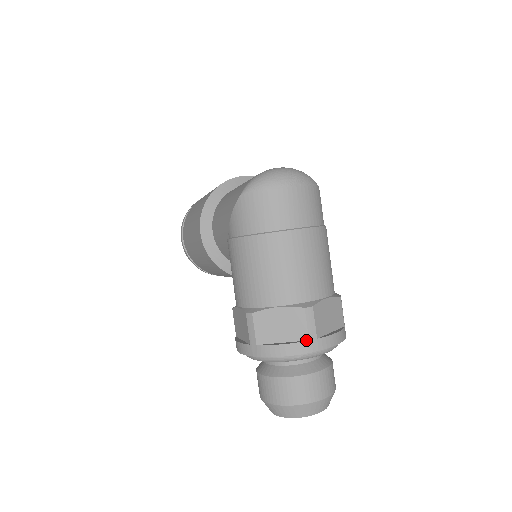
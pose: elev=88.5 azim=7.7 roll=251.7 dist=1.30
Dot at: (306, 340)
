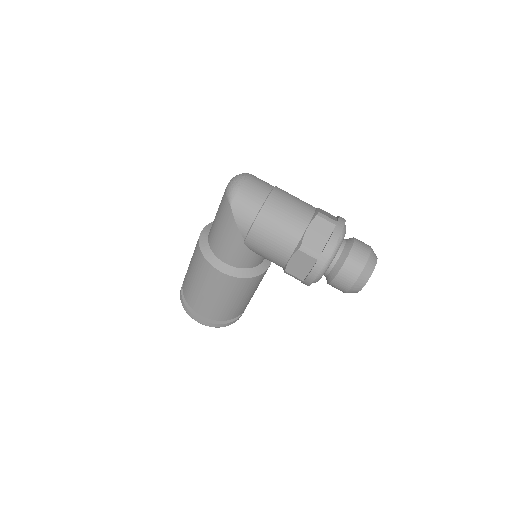
Dot at: (335, 226)
